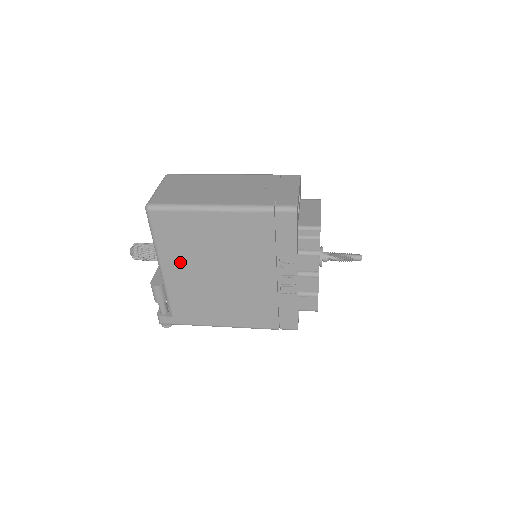
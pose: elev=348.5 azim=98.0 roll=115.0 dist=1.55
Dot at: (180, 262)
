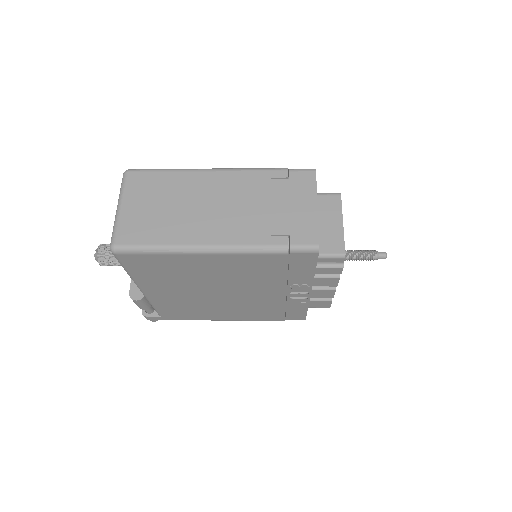
Dot at: (165, 286)
